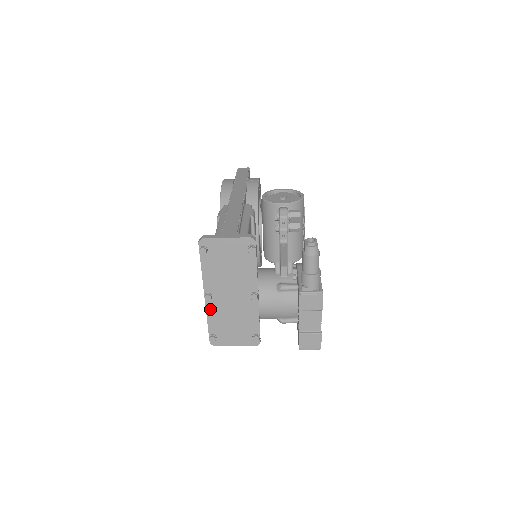
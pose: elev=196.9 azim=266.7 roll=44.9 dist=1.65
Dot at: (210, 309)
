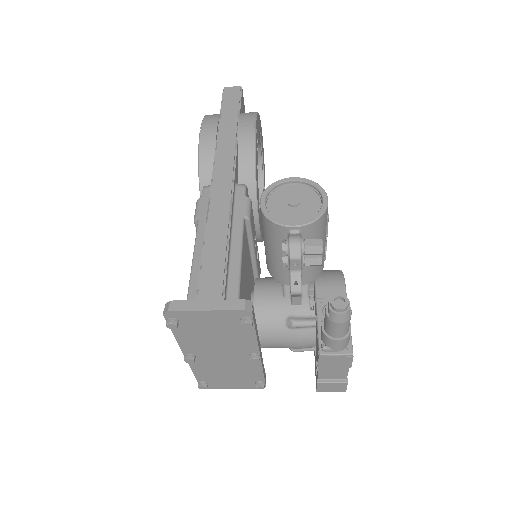
Dot at: (195, 365)
